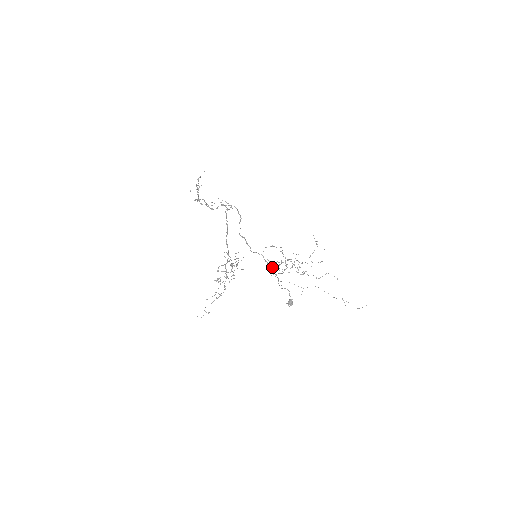
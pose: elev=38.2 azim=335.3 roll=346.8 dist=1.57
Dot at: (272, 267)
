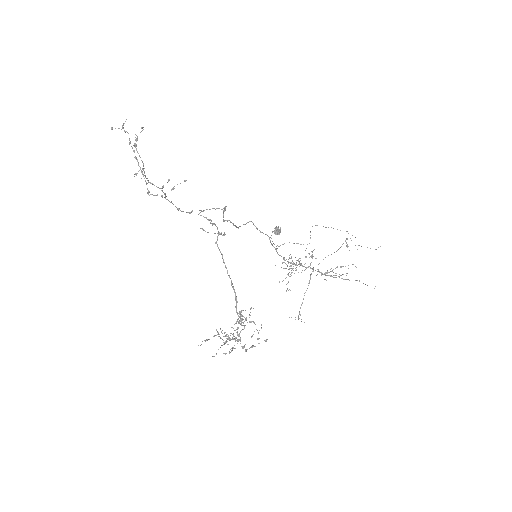
Dot at: occluded
